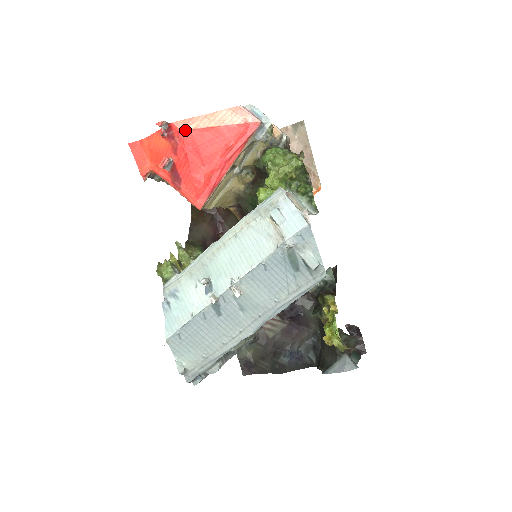
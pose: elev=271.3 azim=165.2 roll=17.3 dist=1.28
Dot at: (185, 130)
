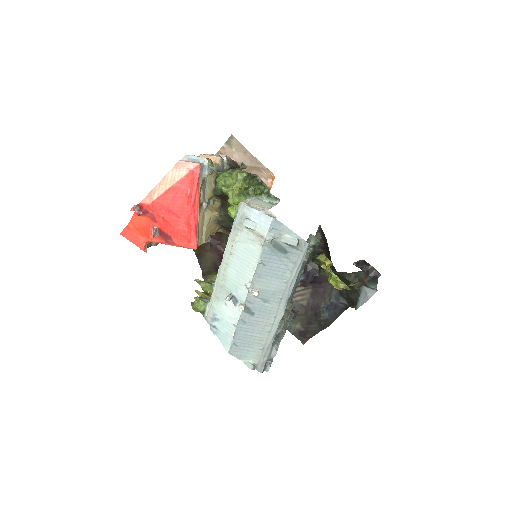
Dot at: (152, 202)
